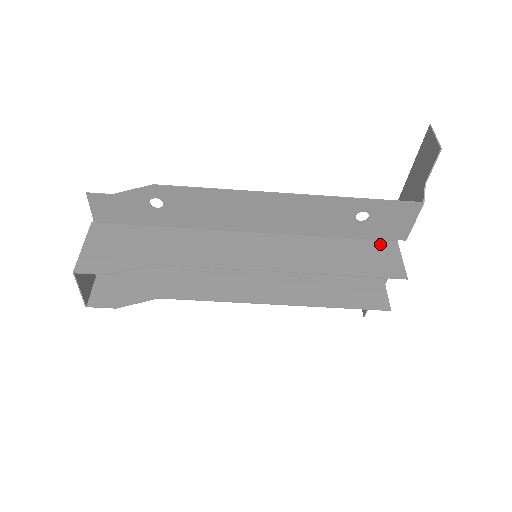
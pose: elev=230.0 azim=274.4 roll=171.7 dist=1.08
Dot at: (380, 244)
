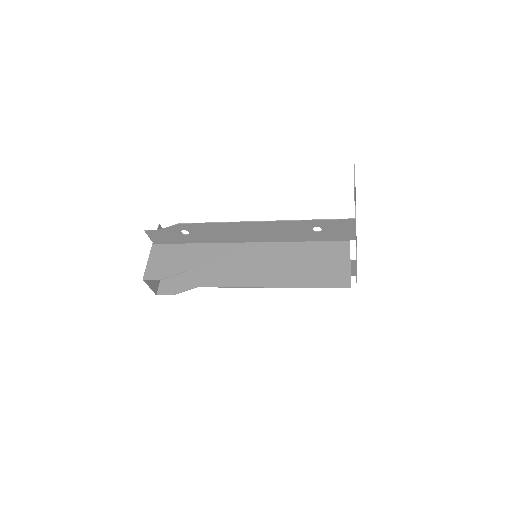
Dot at: (336, 244)
